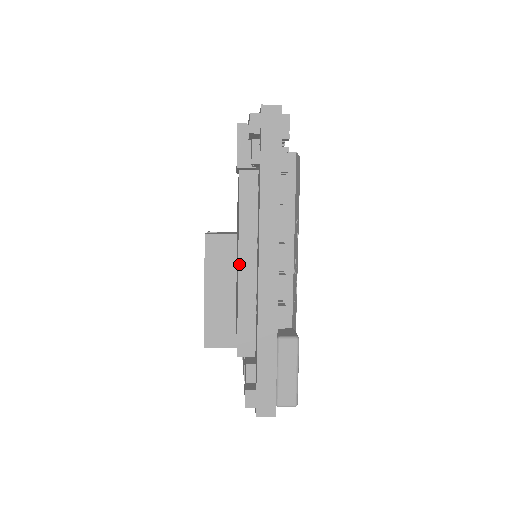
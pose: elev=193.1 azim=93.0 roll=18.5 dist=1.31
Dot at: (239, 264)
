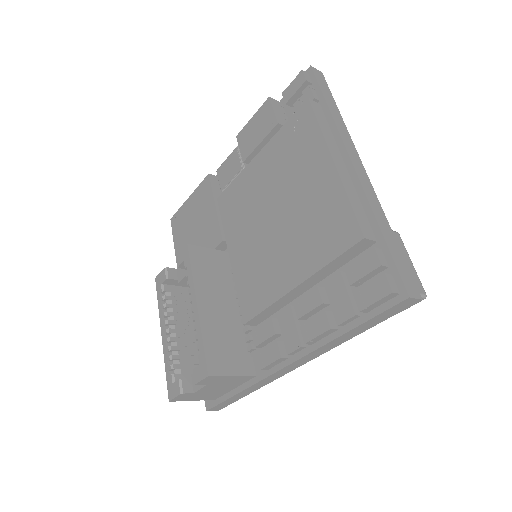
Dot at: (334, 160)
